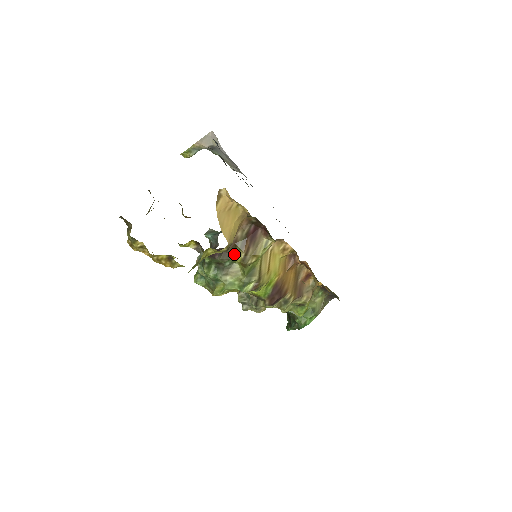
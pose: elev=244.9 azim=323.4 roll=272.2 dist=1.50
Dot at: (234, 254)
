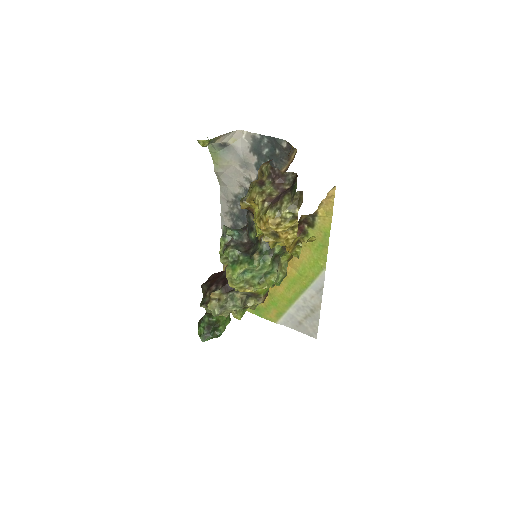
Dot at: occluded
